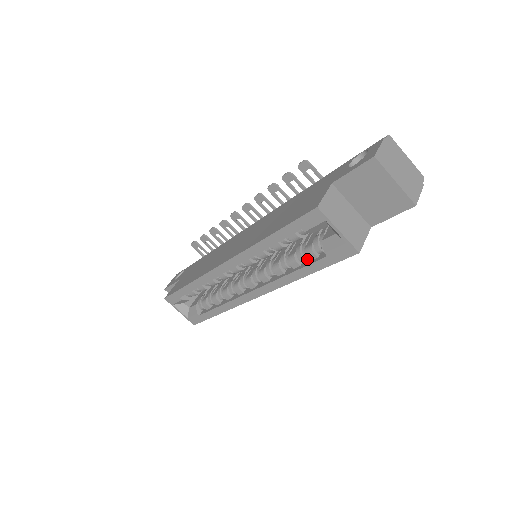
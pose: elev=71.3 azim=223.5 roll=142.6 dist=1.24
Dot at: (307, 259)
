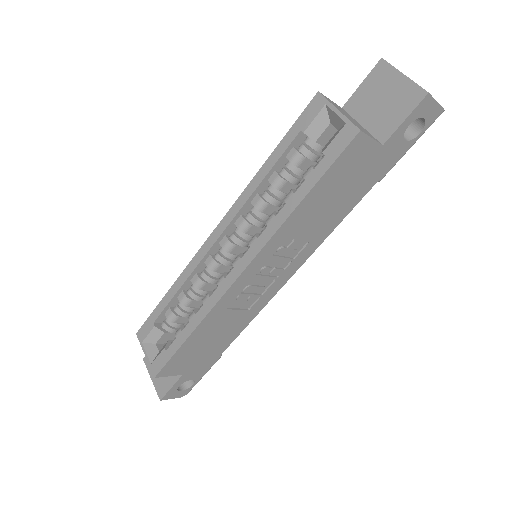
Dot at: occluded
